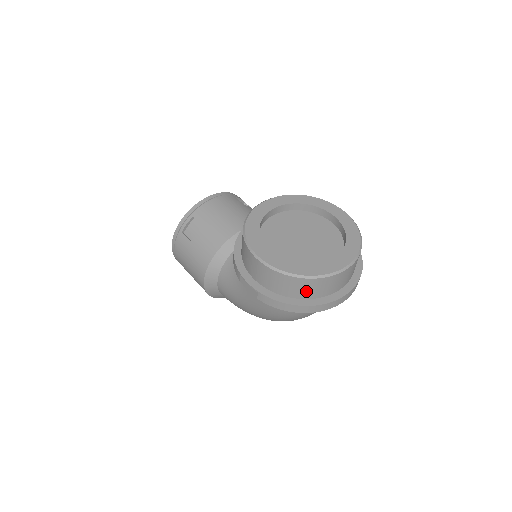
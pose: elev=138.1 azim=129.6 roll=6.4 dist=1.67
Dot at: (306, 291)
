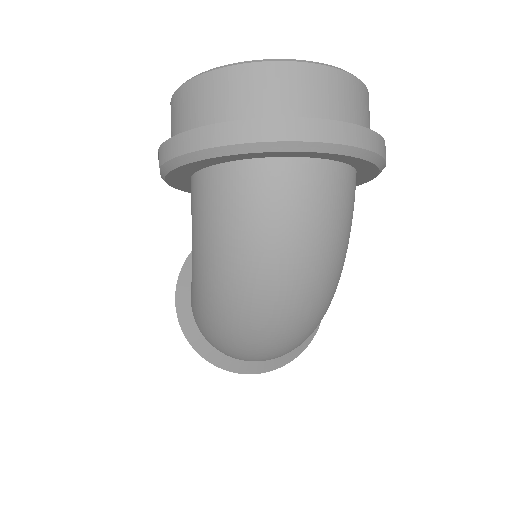
Dot at: (217, 106)
